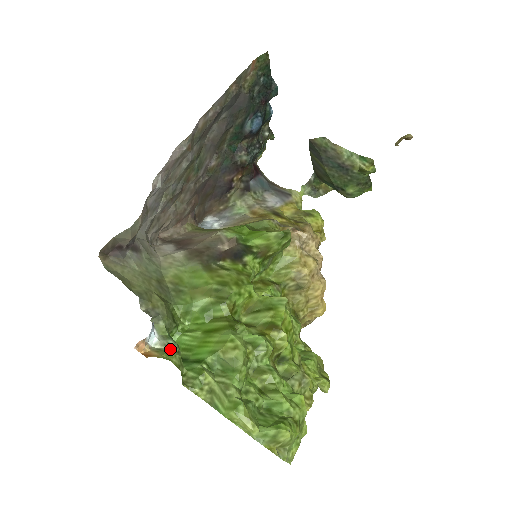
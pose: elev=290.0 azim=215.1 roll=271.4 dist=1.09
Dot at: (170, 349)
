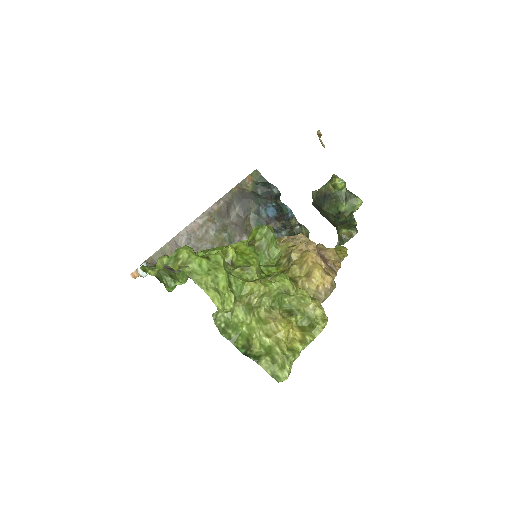
Dot at: occluded
